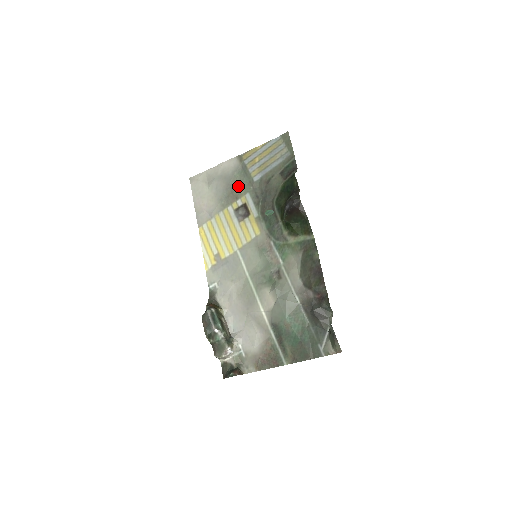
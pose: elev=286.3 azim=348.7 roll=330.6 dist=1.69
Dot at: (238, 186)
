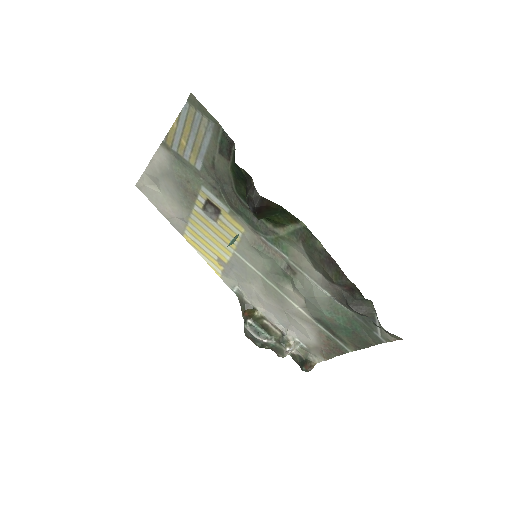
Dot at: (187, 181)
